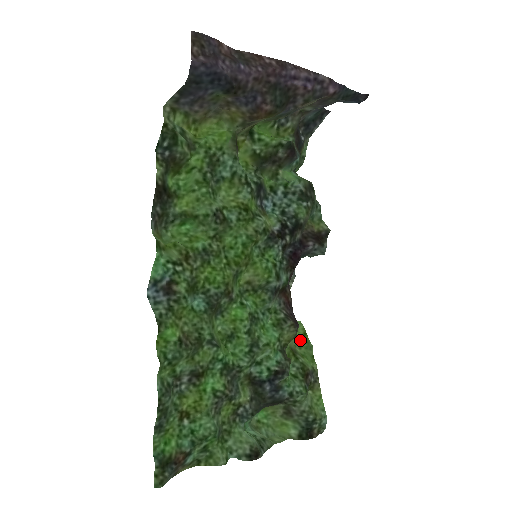
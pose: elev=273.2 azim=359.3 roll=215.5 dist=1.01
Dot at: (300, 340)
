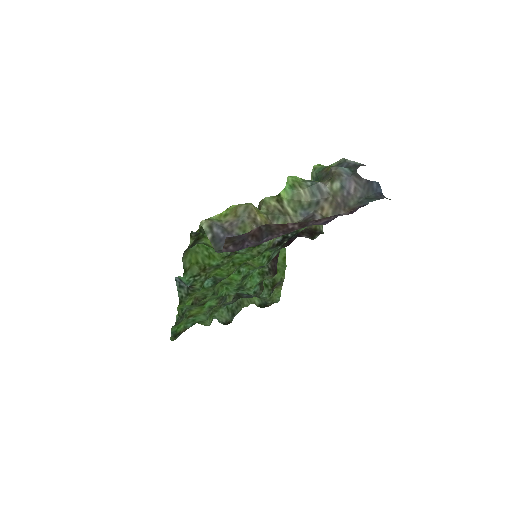
Dot at: (280, 260)
